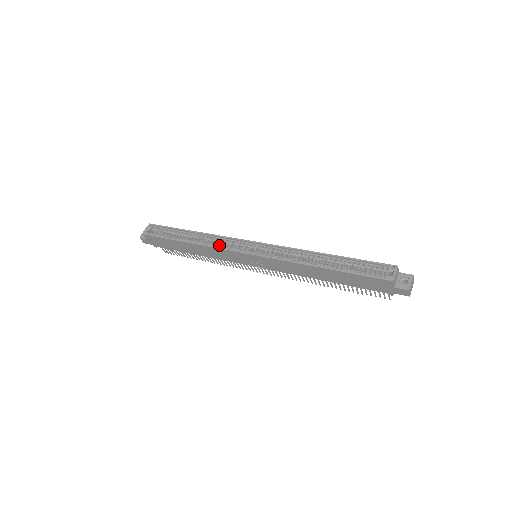
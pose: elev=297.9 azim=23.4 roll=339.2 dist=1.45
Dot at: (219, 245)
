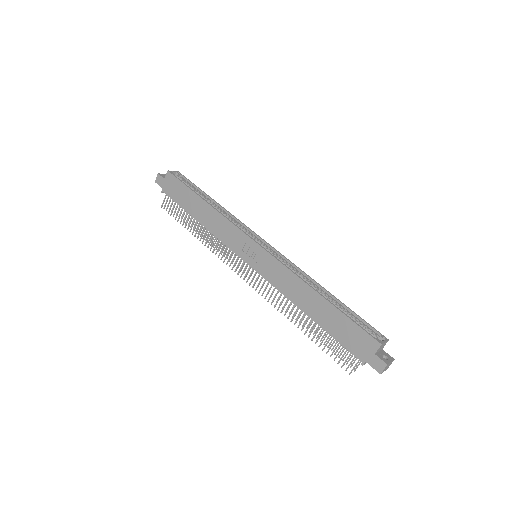
Dot at: (233, 223)
